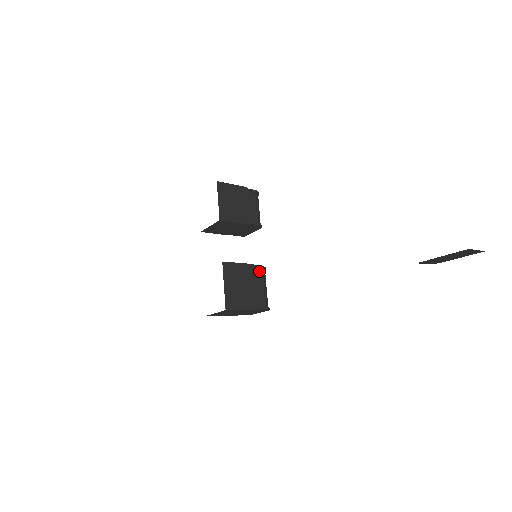
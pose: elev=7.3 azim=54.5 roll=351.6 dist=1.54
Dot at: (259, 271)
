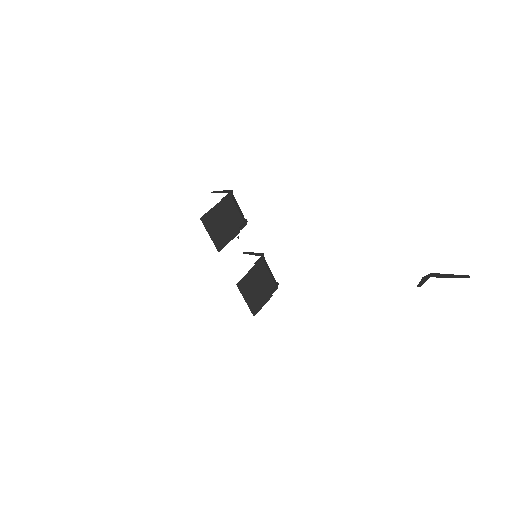
Dot at: (261, 263)
